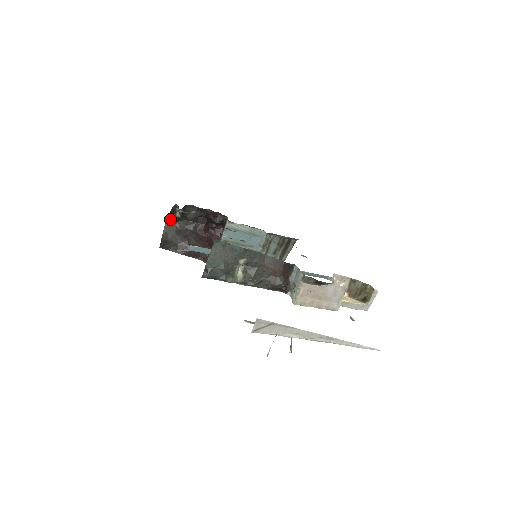
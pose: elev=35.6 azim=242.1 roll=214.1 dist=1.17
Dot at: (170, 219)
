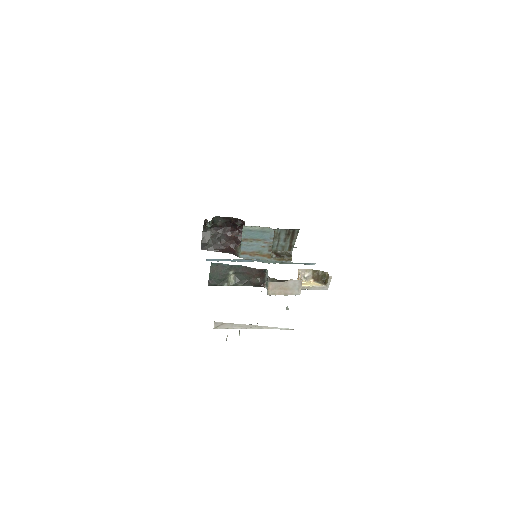
Dot at: (205, 228)
